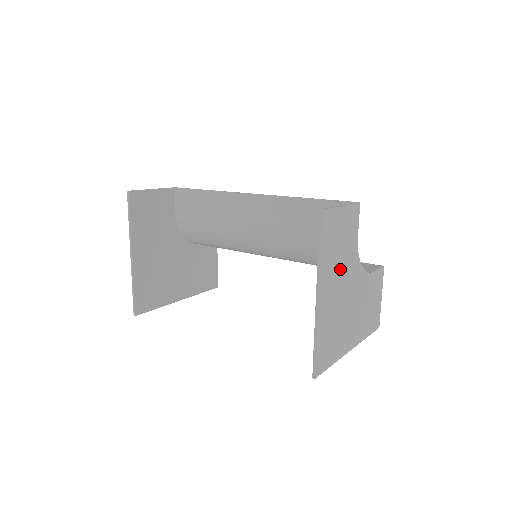
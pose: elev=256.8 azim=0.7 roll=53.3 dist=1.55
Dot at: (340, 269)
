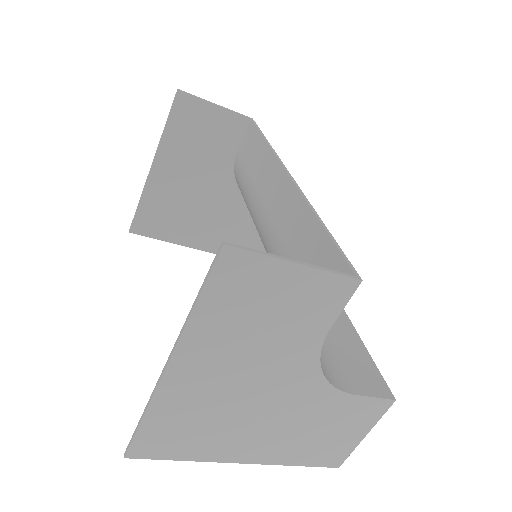
Dot at: (251, 353)
